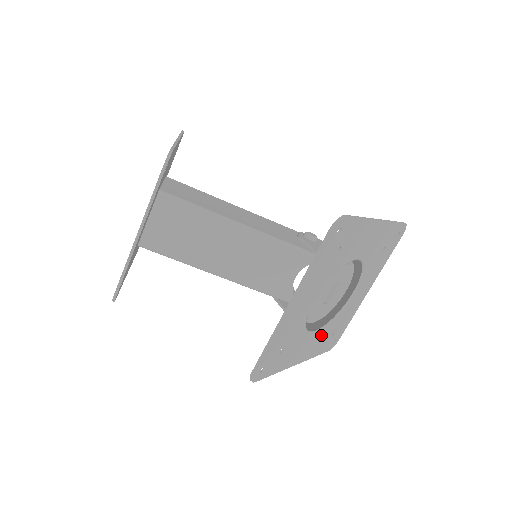
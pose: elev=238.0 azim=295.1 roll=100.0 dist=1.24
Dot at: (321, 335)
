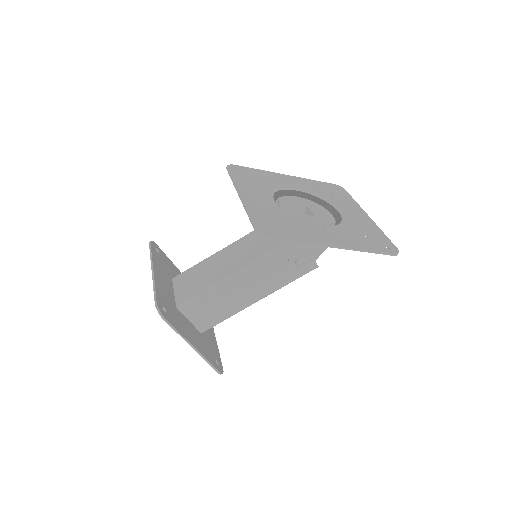
Dot at: (341, 232)
